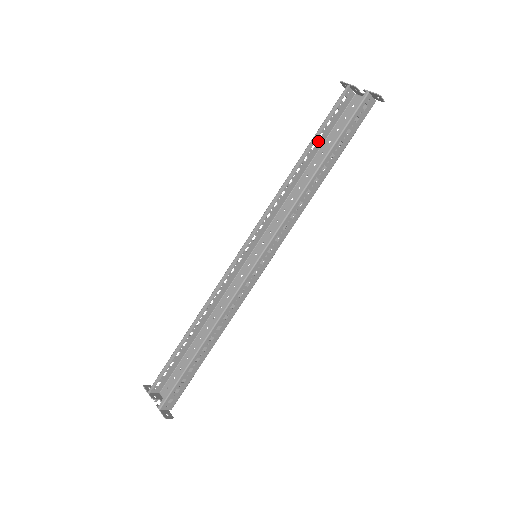
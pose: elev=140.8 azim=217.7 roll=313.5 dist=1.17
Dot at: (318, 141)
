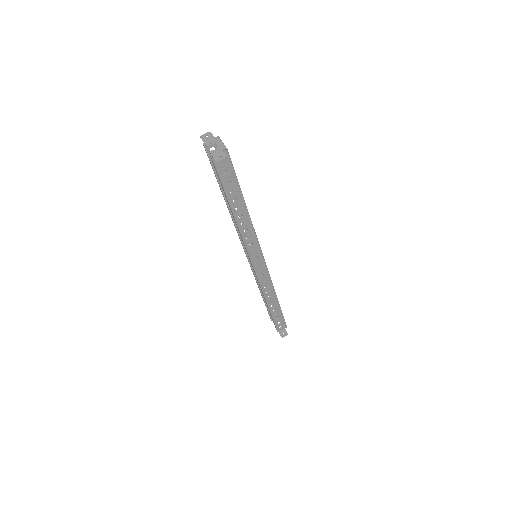
Dot at: (226, 181)
